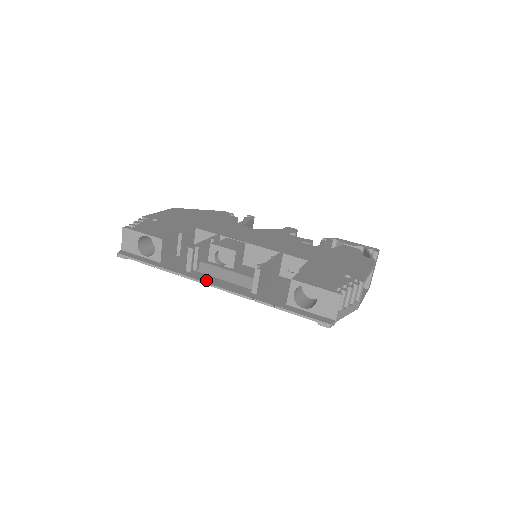
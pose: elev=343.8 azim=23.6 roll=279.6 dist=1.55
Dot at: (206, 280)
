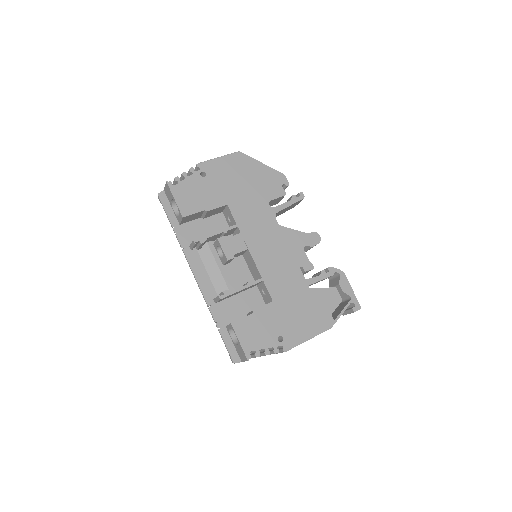
Dot at: (194, 267)
